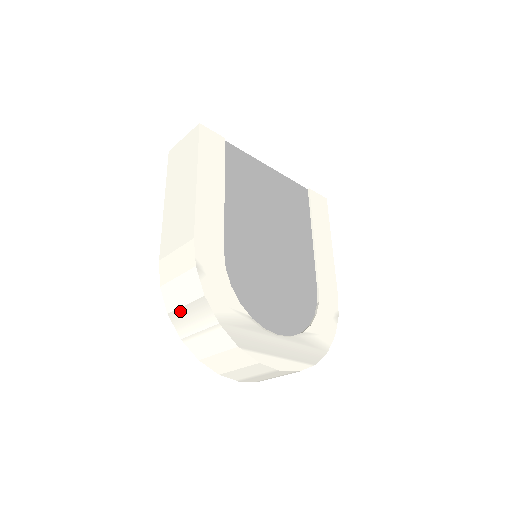
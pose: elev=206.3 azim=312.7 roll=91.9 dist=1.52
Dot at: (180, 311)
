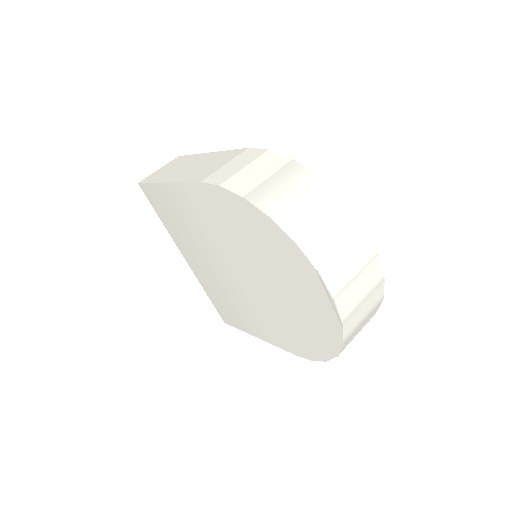
Dot at: (263, 186)
